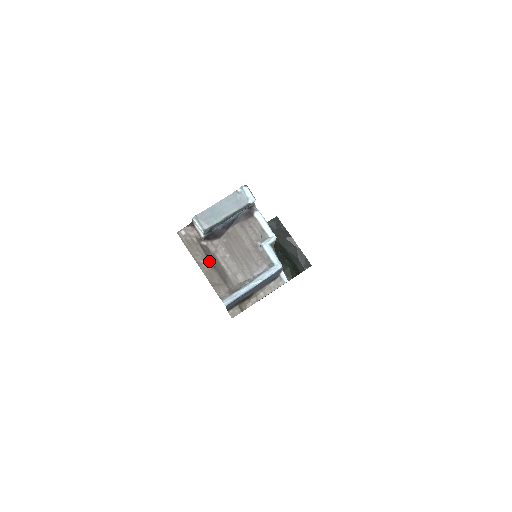
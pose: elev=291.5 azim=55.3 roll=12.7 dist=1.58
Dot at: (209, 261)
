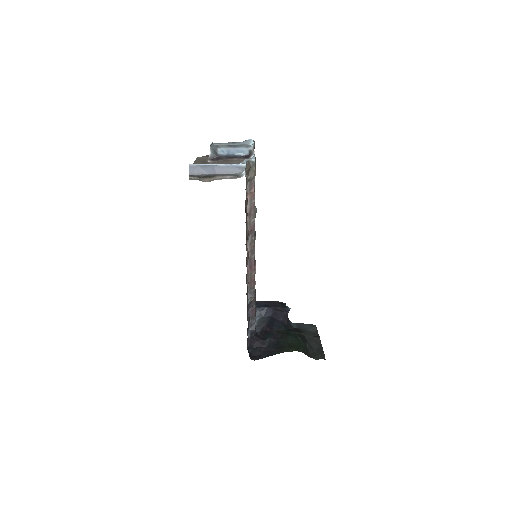
Dot at: (203, 163)
